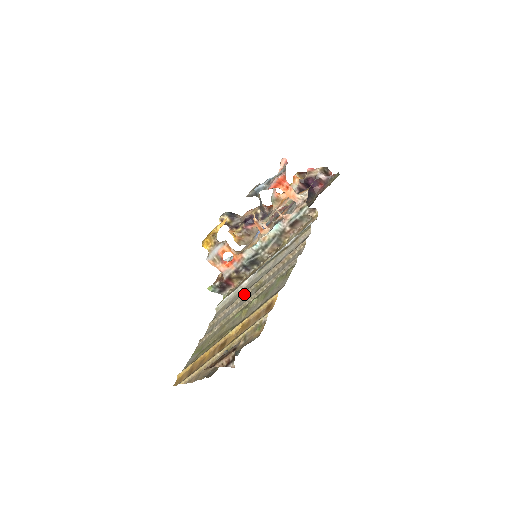
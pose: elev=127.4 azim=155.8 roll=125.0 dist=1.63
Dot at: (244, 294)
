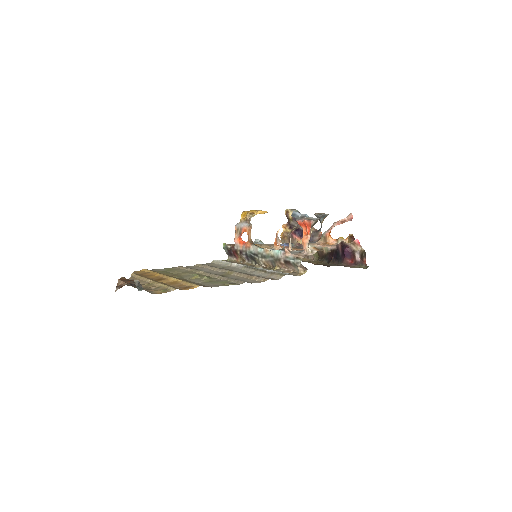
Dot at: (221, 269)
